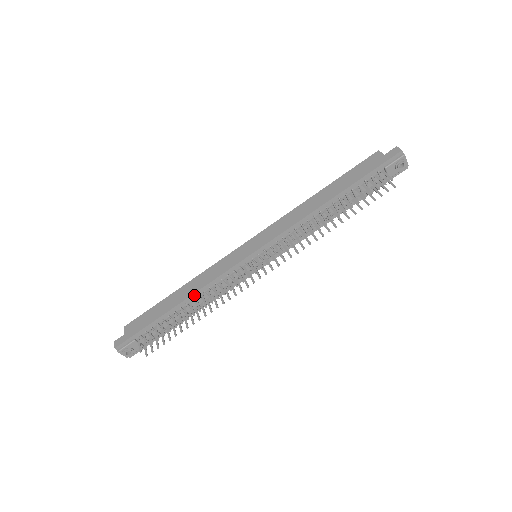
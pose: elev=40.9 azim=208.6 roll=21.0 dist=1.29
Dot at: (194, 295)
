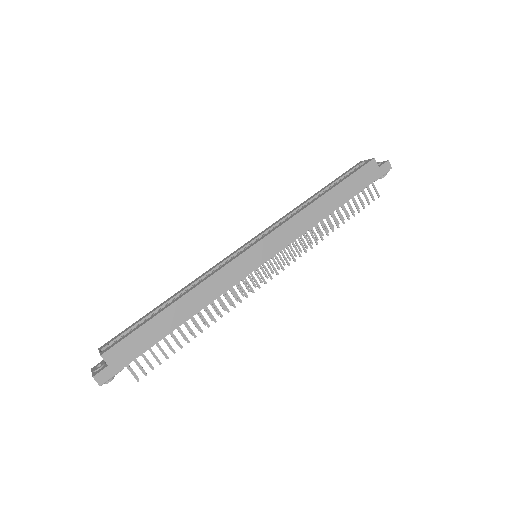
Dot at: (200, 310)
